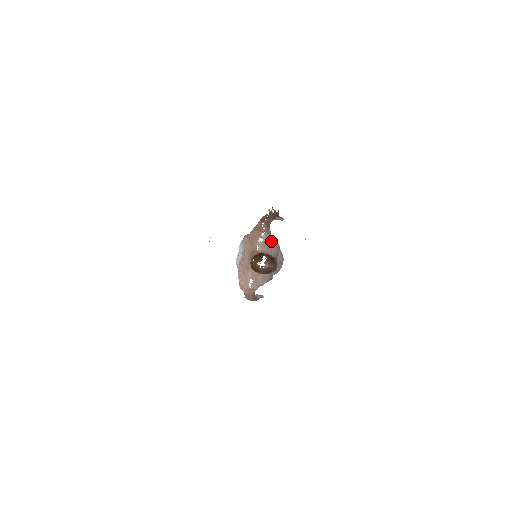
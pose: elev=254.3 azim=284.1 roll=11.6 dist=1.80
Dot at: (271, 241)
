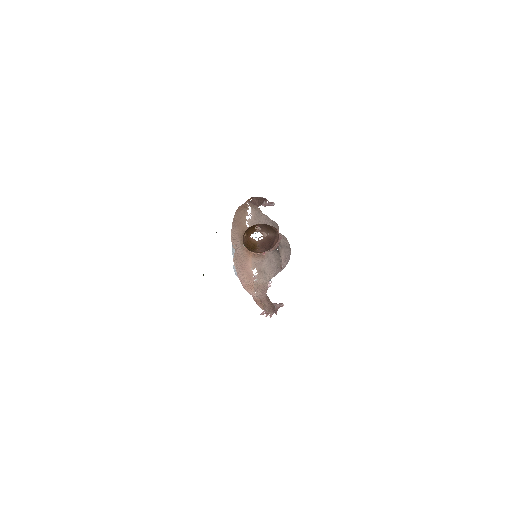
Dot at: (263, 217)
